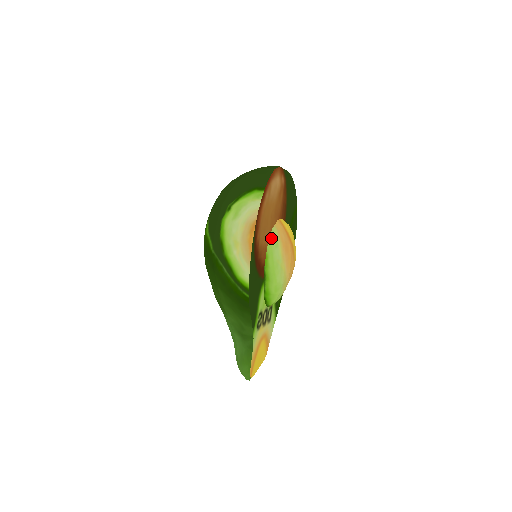
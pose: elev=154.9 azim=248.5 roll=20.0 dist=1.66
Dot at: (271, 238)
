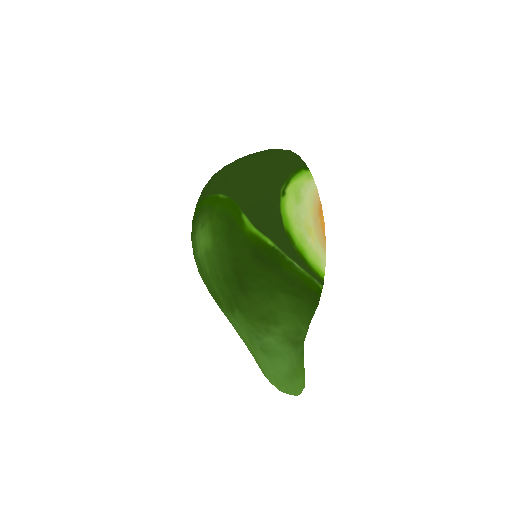
Dot at: occluded
